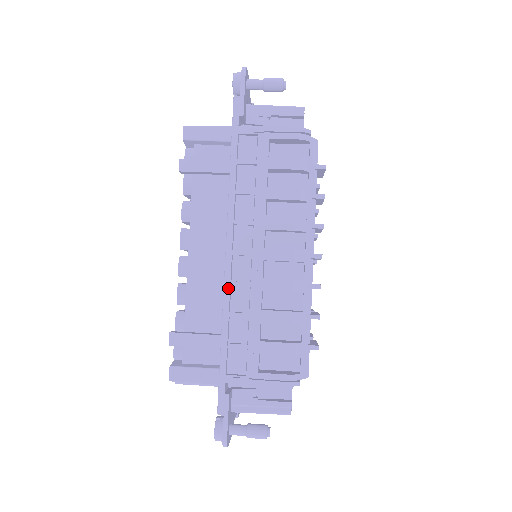
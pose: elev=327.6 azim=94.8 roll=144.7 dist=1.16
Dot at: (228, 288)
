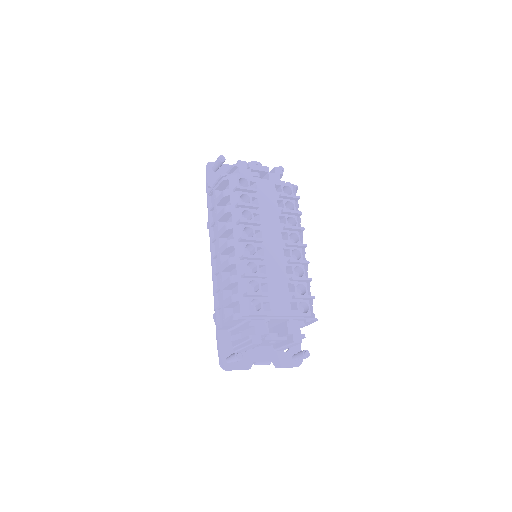
Dot at: (213, 277)
